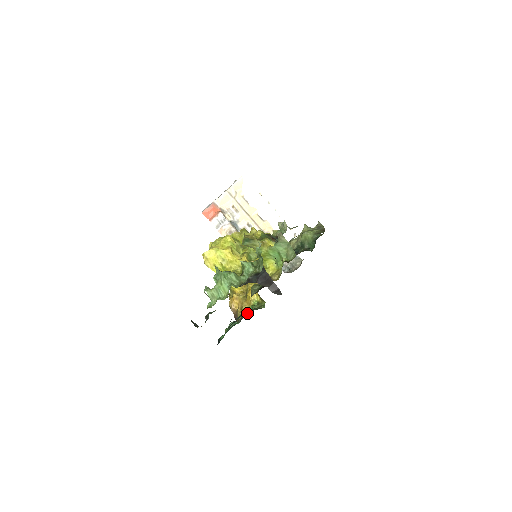
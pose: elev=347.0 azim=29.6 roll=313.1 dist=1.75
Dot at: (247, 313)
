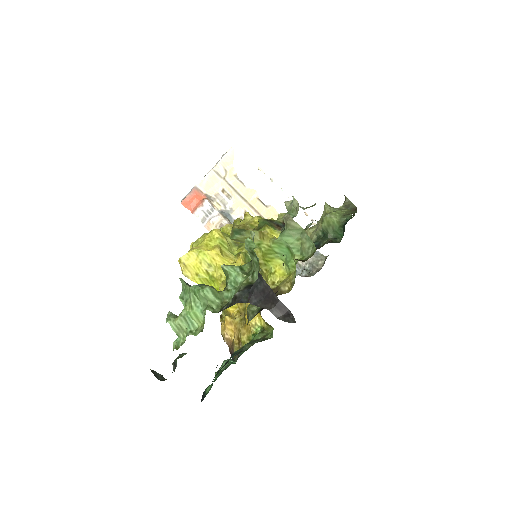
Dot at: (244, 349)
